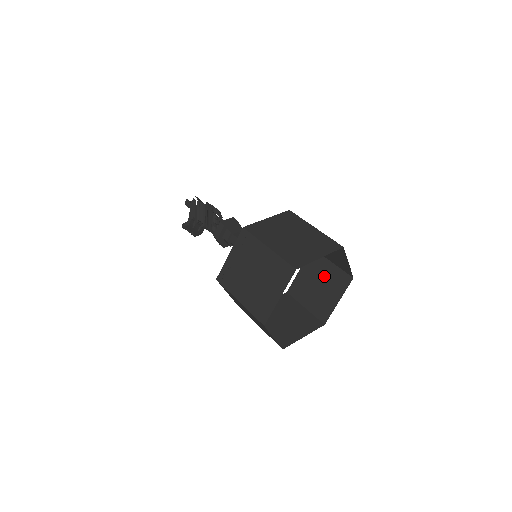
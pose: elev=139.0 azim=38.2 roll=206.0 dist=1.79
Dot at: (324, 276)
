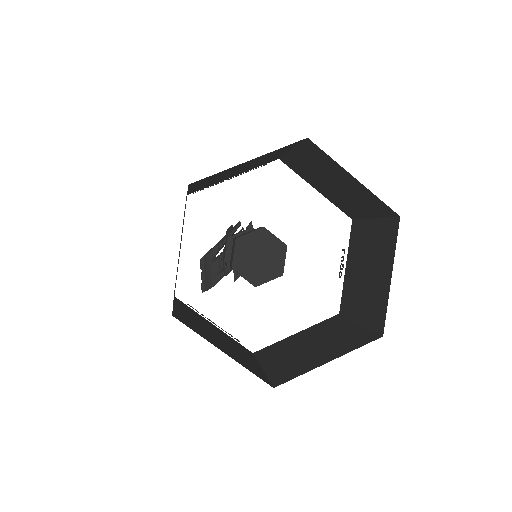
Dot at: (331, 336)
